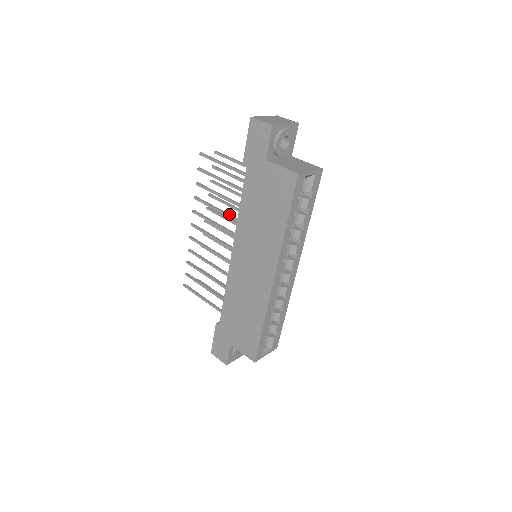
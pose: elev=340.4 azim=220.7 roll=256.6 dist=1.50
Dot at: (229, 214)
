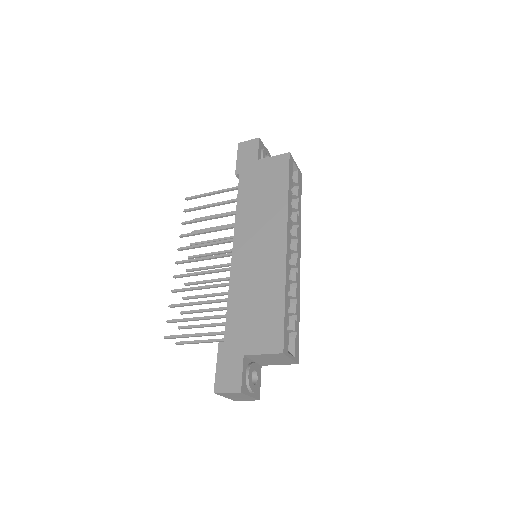
Dot at: (222, 228)
